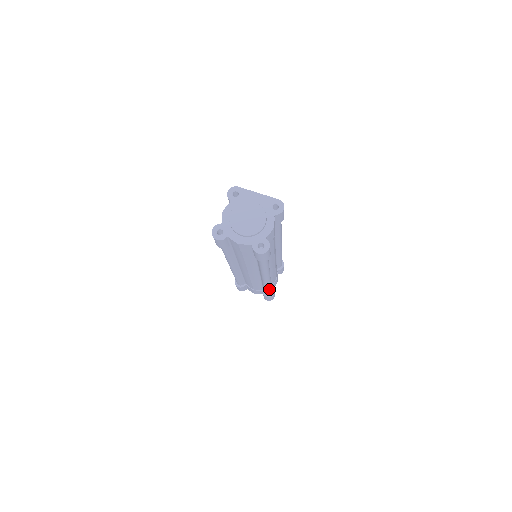
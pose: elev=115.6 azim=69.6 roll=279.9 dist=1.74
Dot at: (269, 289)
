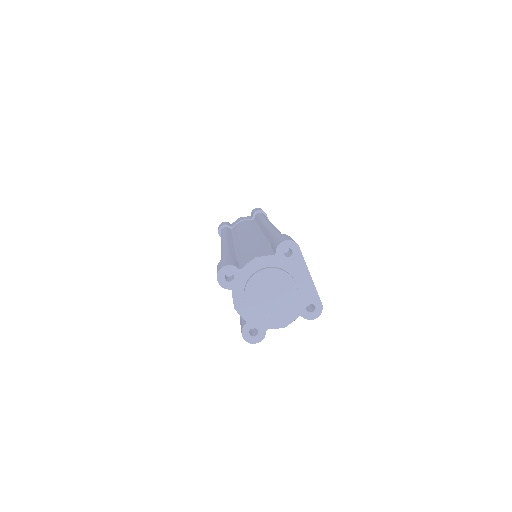
Dot at: occluded
